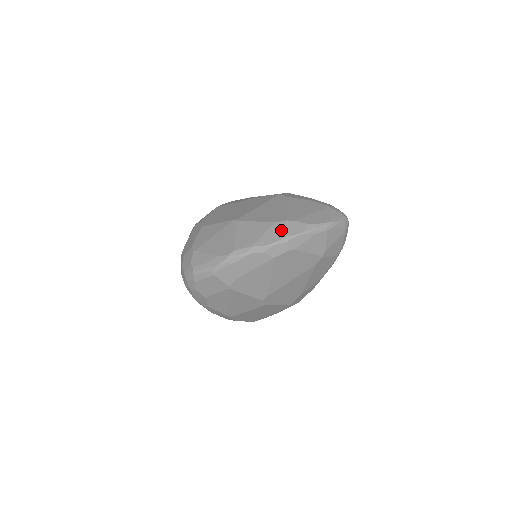
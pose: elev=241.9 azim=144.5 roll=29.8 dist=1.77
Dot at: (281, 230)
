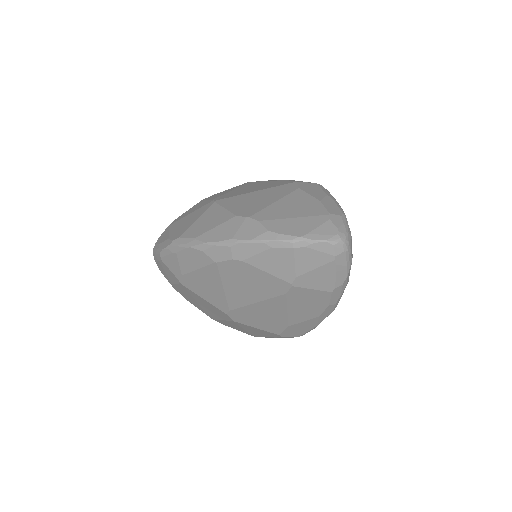
Dot at: (233, 228)
